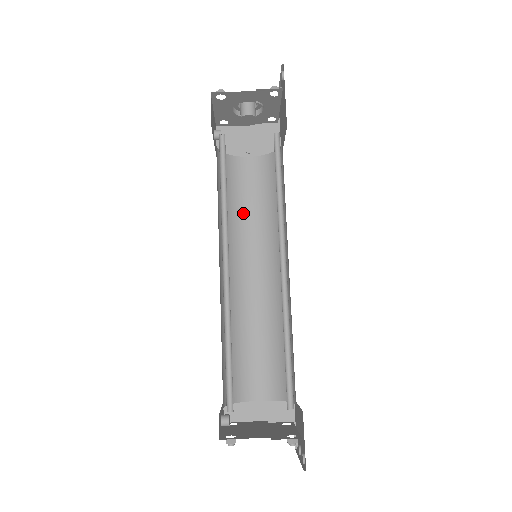
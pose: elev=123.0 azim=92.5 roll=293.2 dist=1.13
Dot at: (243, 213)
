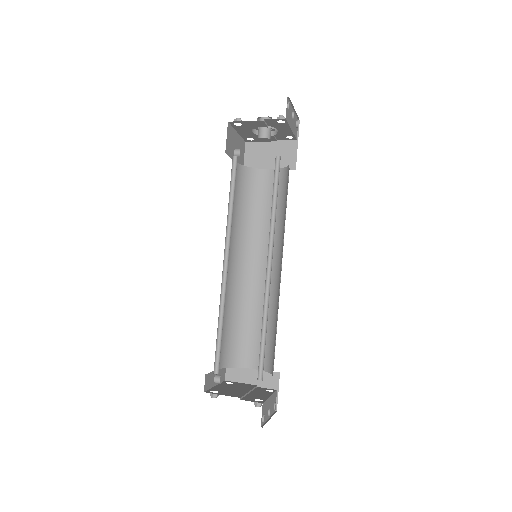
Dot at: (258, 217)
